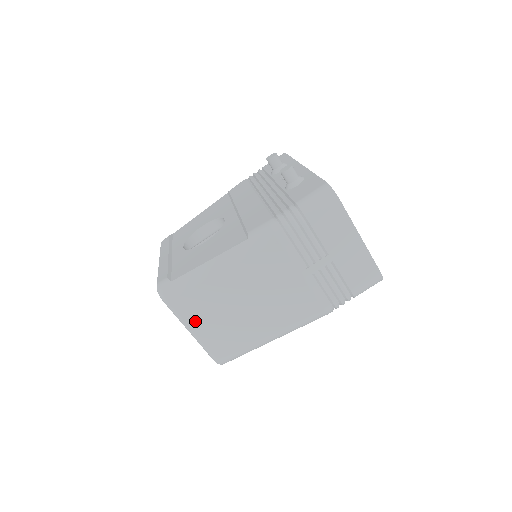
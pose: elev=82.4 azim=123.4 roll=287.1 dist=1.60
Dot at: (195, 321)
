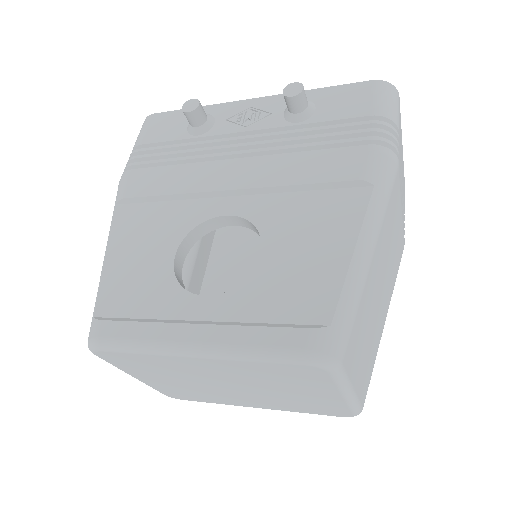
Dot at: (356, 368)
